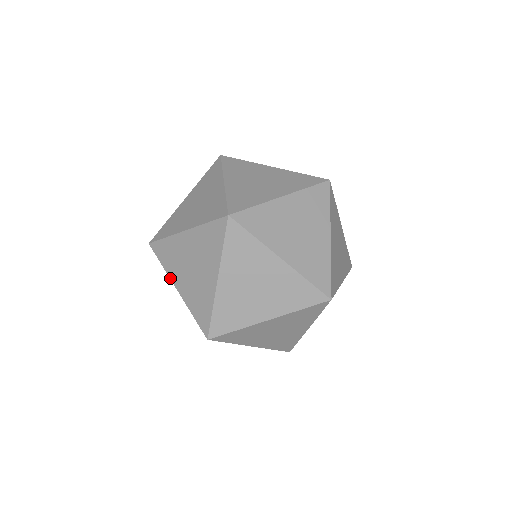
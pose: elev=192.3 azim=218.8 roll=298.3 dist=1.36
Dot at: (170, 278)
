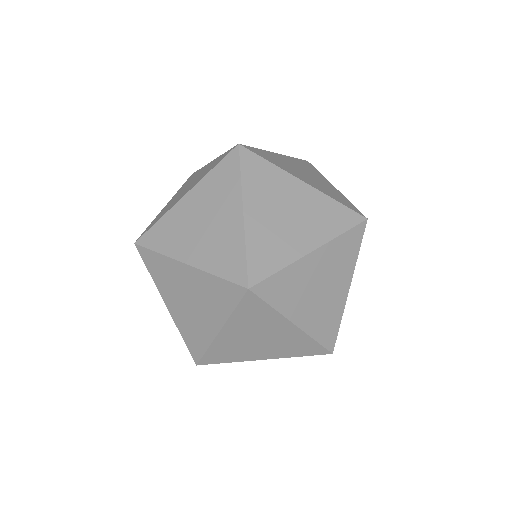
Dot at: occluded
